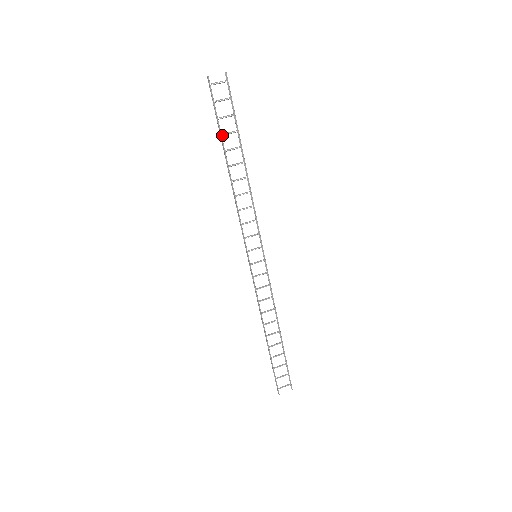
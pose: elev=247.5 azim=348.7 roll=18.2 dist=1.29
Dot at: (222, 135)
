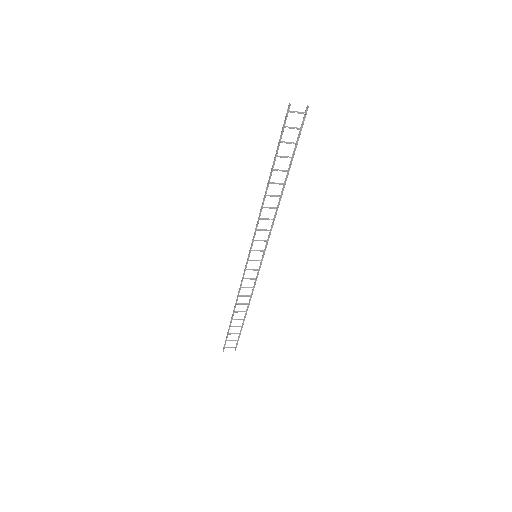
Dot at: (277, 156)
